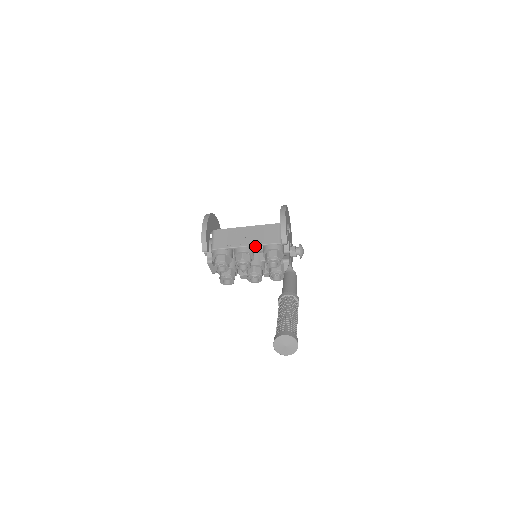
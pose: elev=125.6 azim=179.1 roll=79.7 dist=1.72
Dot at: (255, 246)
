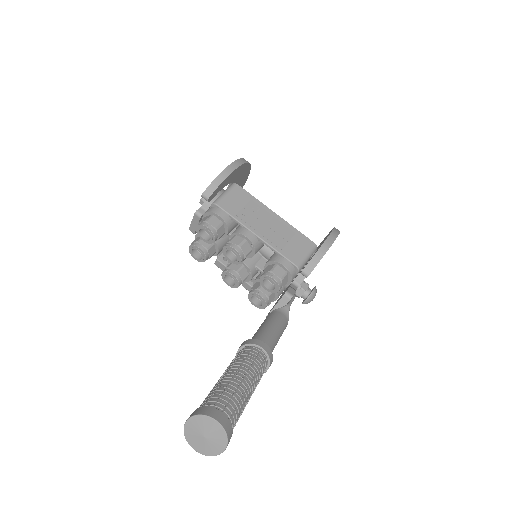
Dot at: (267, 245)
